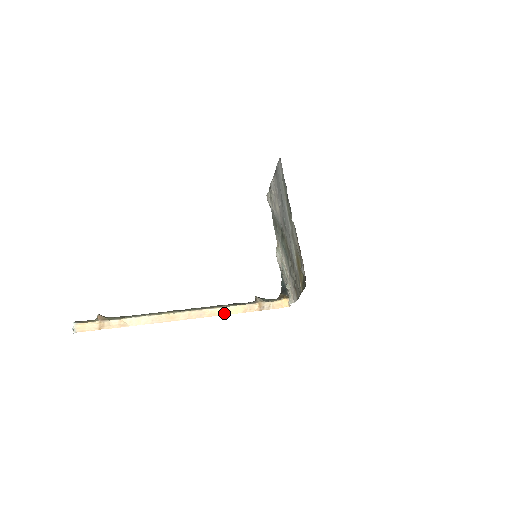
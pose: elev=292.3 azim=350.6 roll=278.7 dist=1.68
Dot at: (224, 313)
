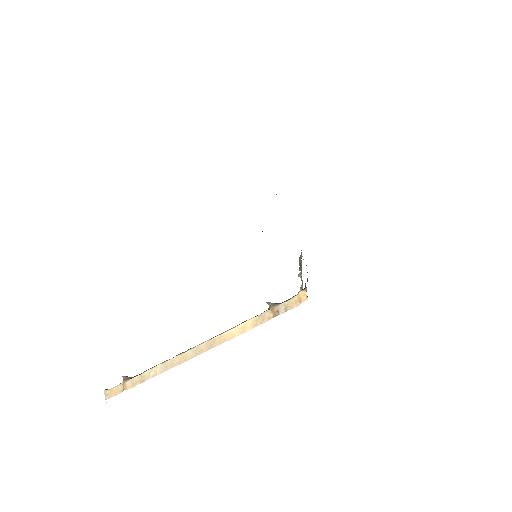
Dot at: (235, 335)
